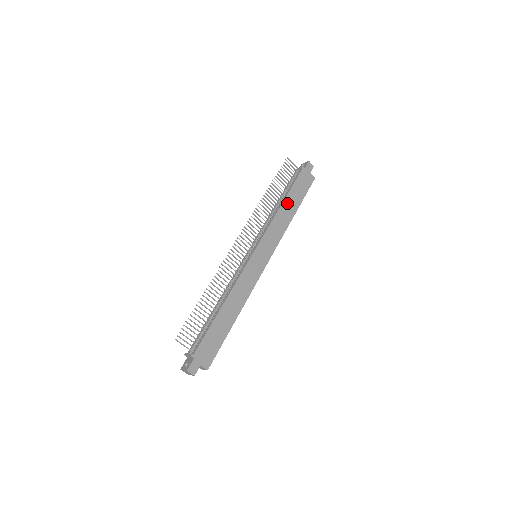
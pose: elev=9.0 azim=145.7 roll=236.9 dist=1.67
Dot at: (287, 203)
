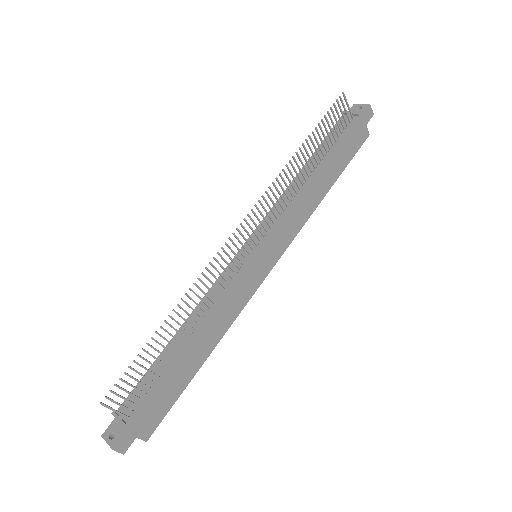
Dot at: (322, 173)
